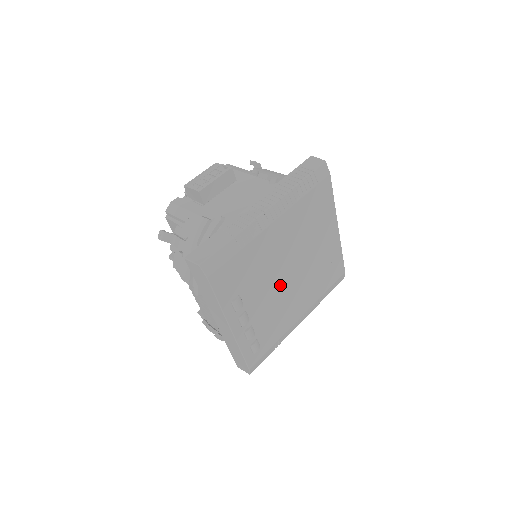
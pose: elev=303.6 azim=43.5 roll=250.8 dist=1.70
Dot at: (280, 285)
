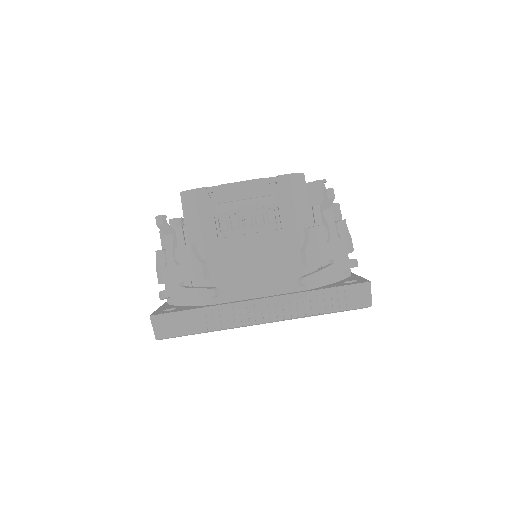
Dot at: occluded
